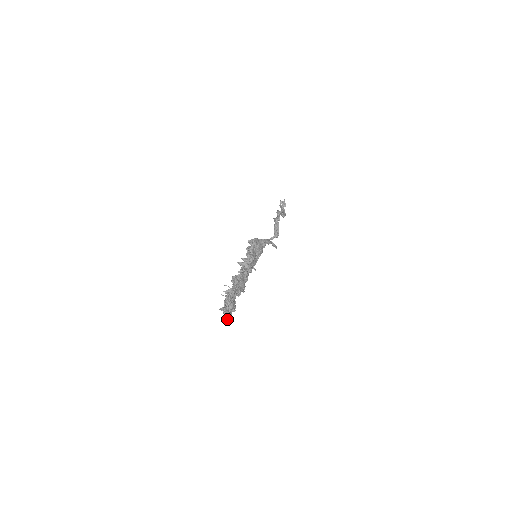
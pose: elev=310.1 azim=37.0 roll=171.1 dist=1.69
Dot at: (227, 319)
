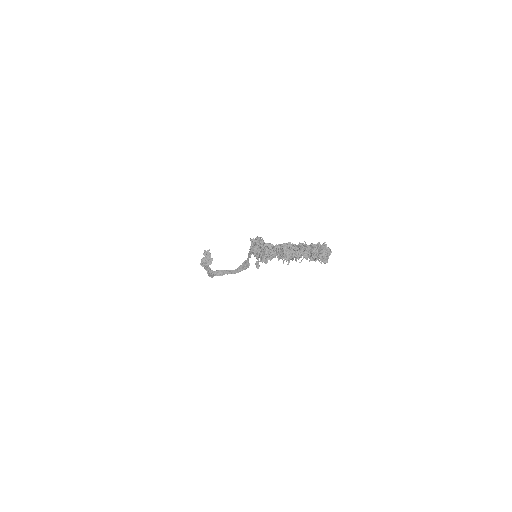
Dot at: (328, 256)
